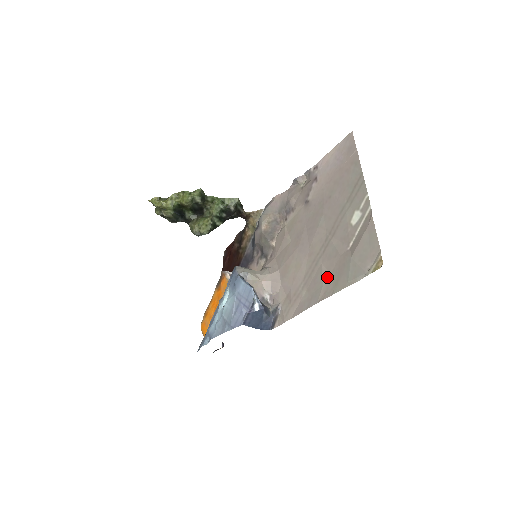
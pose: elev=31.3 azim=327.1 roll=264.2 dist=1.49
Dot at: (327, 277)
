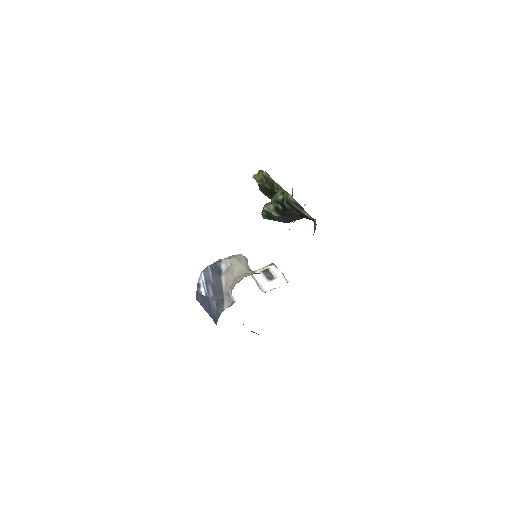
Dot at: occluded
